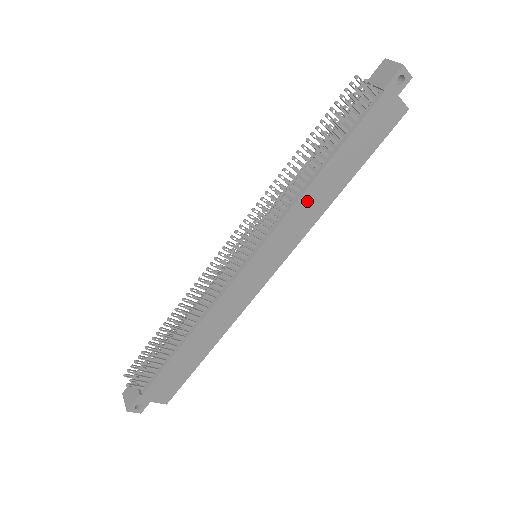
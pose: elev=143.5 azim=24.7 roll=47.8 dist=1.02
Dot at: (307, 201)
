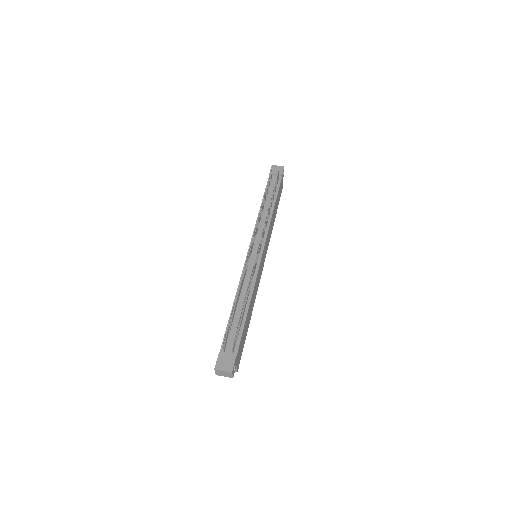
Dot at: (271, 223)
